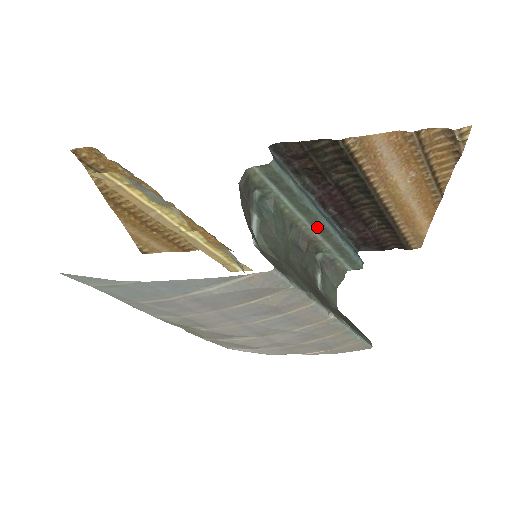
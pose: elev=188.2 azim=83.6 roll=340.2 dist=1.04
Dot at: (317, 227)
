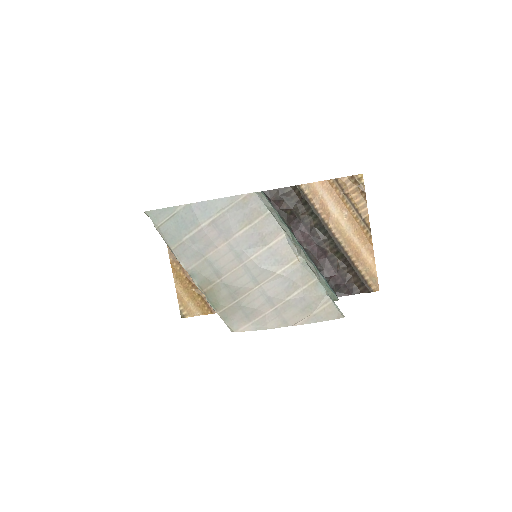
Dot at: occluded
